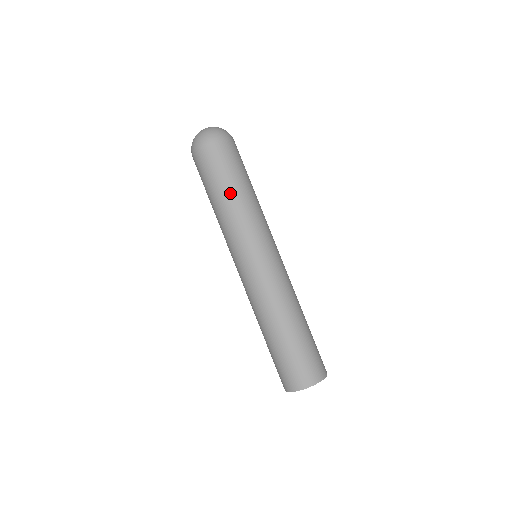
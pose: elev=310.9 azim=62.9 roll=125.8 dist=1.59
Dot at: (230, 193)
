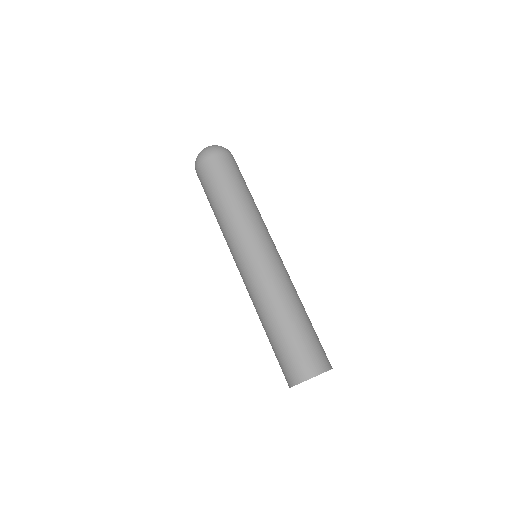
Dot at: (222, 200)
